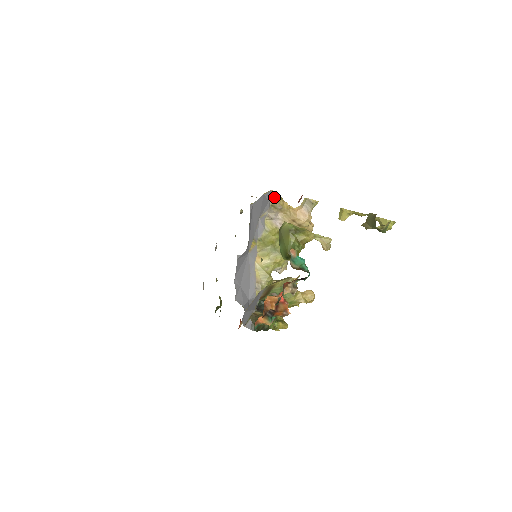
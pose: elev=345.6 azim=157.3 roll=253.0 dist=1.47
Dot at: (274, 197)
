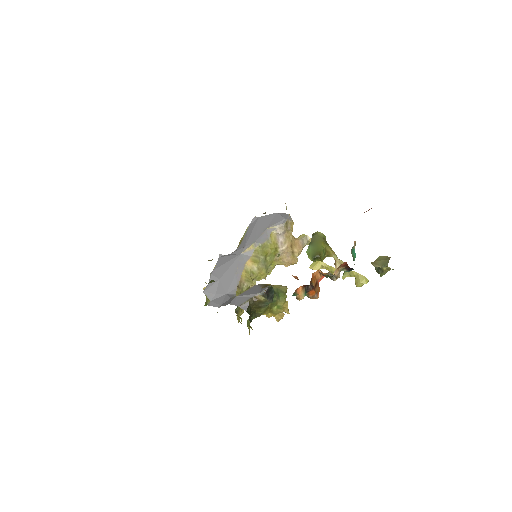
Dot at: (290, 218)
